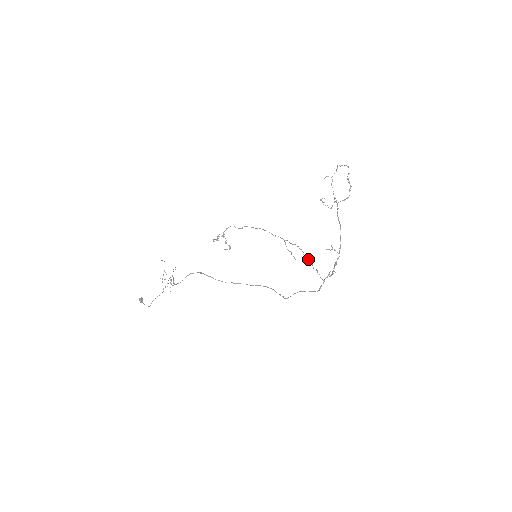
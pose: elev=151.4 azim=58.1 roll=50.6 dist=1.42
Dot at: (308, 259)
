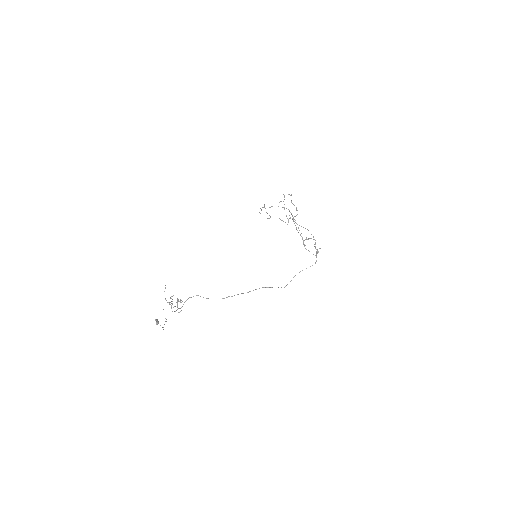
Dot at: (303, 240)
